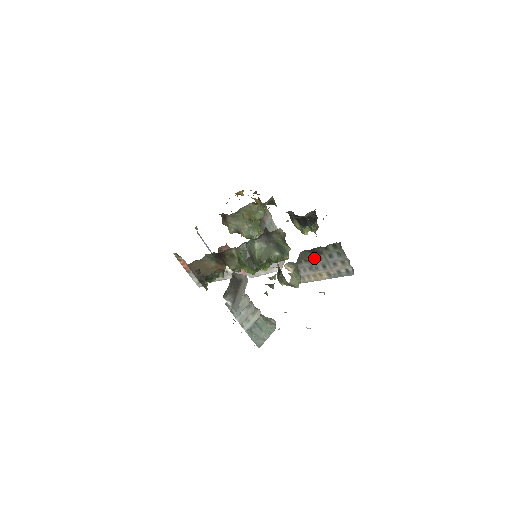
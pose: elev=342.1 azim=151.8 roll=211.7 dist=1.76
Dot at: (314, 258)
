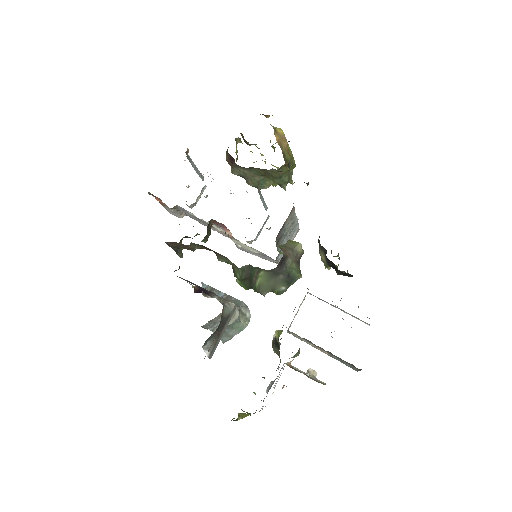
Dot at: occluded
